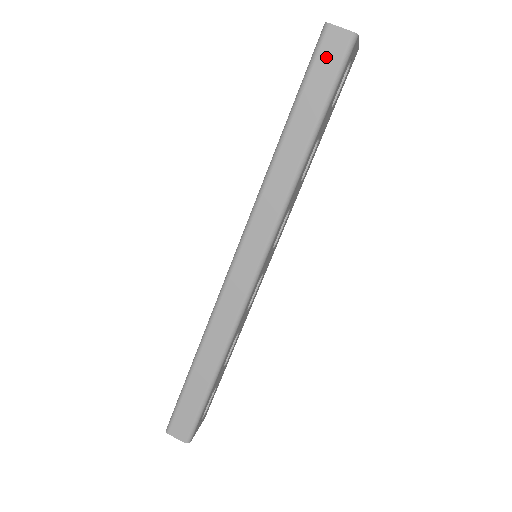
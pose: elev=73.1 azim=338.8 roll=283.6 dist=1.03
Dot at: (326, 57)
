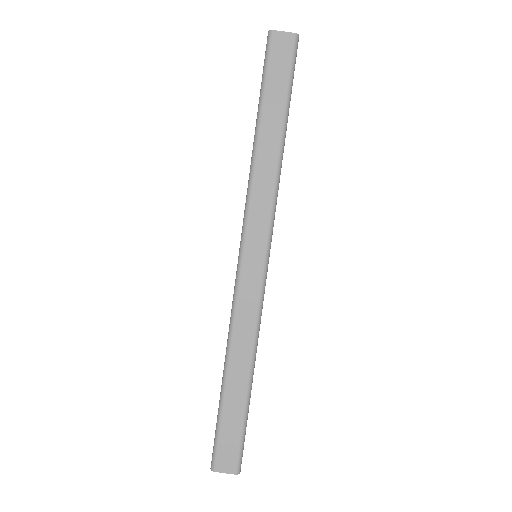
Dot at: (277, 58)
